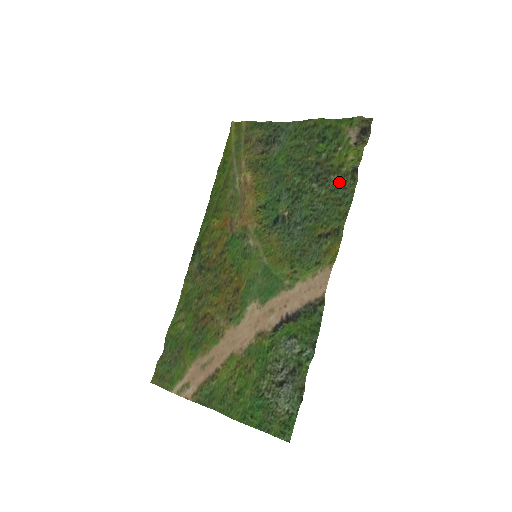
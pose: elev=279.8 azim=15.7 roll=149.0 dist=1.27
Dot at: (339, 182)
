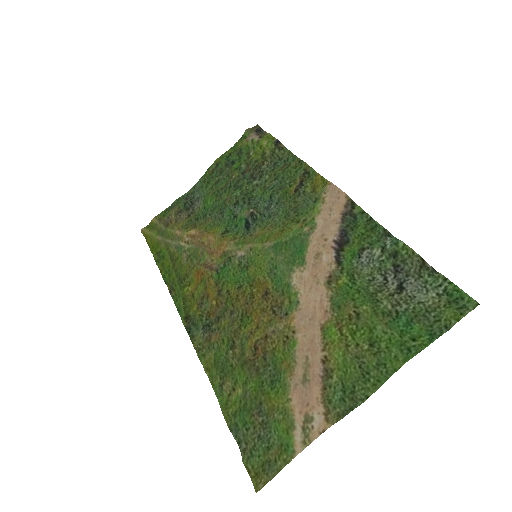
Dot at: (272, 161)
